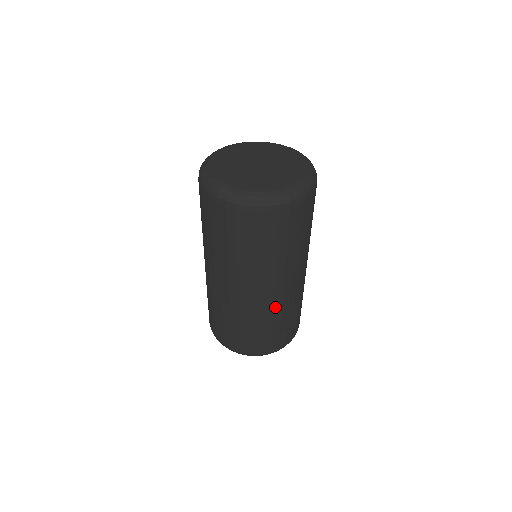
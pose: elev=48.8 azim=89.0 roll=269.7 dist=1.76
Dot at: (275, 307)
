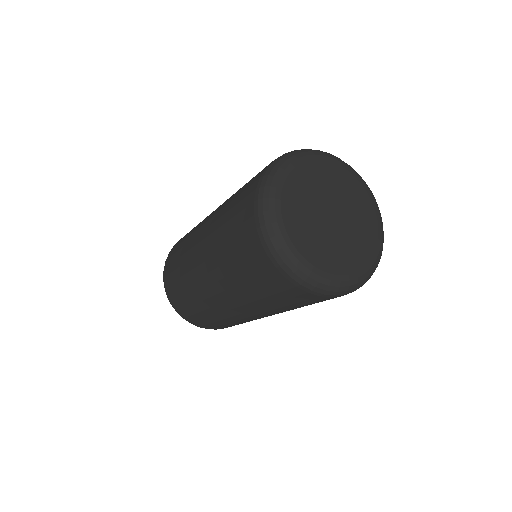
Dot at: occluded
